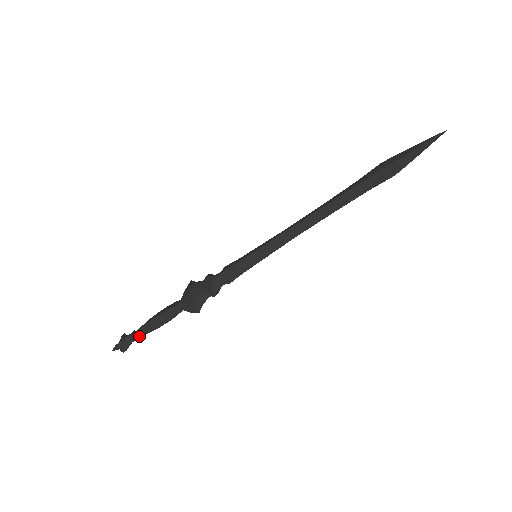
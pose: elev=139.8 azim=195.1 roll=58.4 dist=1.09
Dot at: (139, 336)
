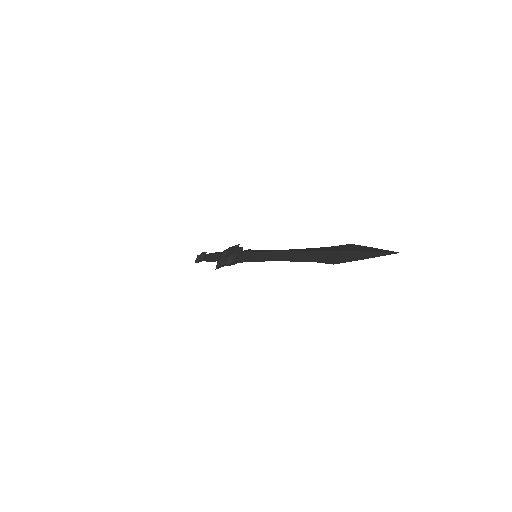
Dot at: (203, 259)
